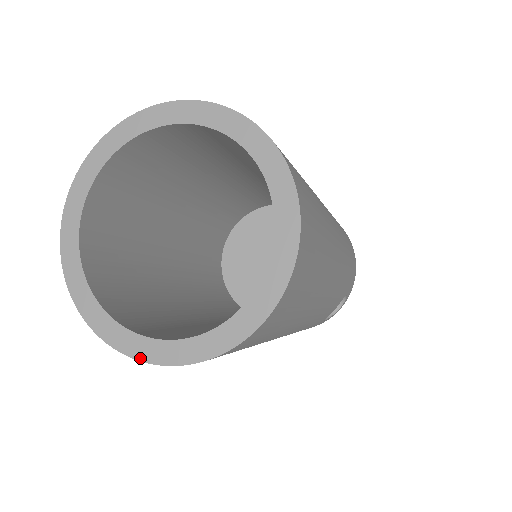
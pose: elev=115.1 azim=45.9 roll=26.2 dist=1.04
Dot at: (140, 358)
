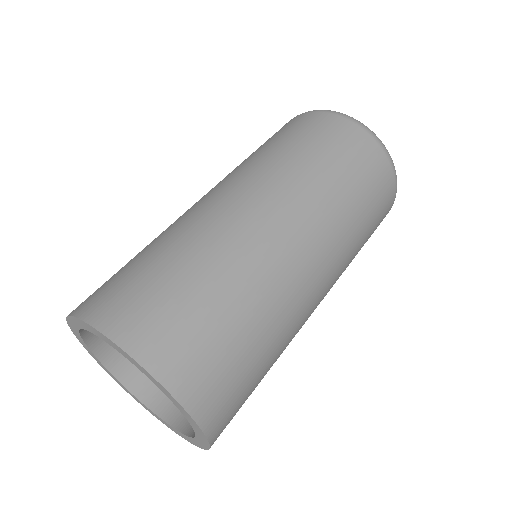
Dot at: (156, 417)
